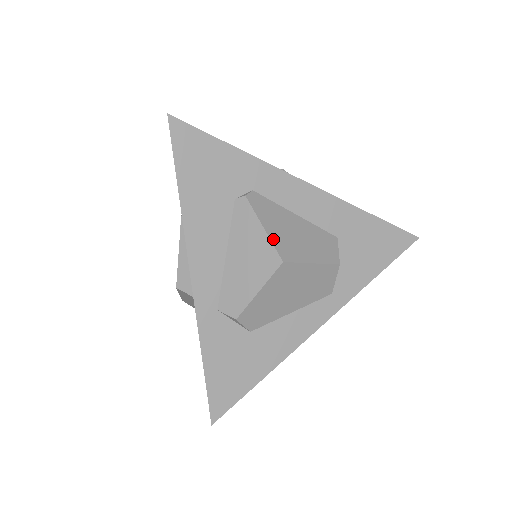
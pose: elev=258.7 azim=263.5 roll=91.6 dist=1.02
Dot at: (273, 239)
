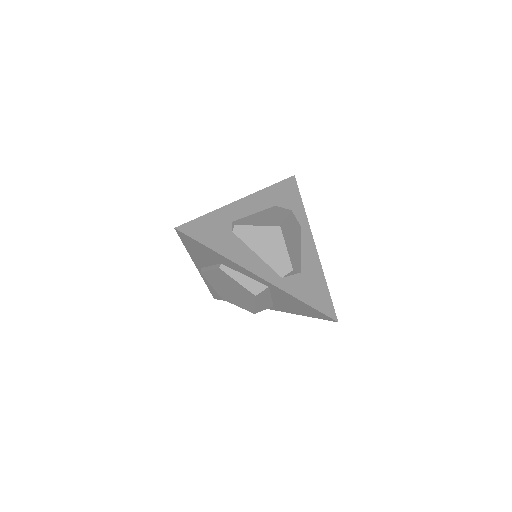
Dot at: (265, 225)
